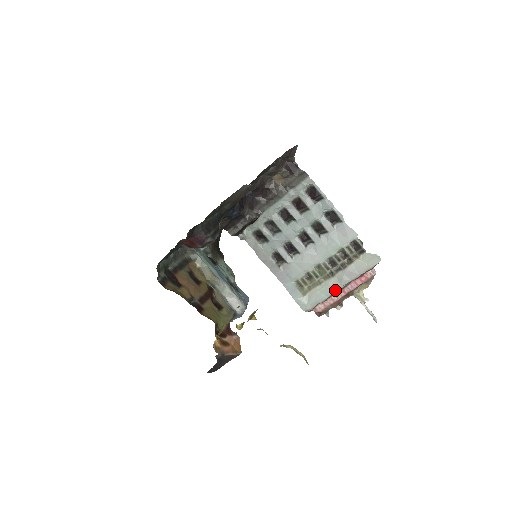
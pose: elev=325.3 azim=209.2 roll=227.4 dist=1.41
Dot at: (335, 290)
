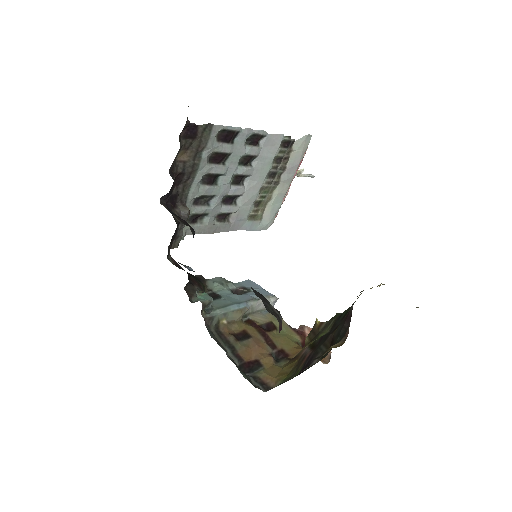
Dot at: (286, 192)
